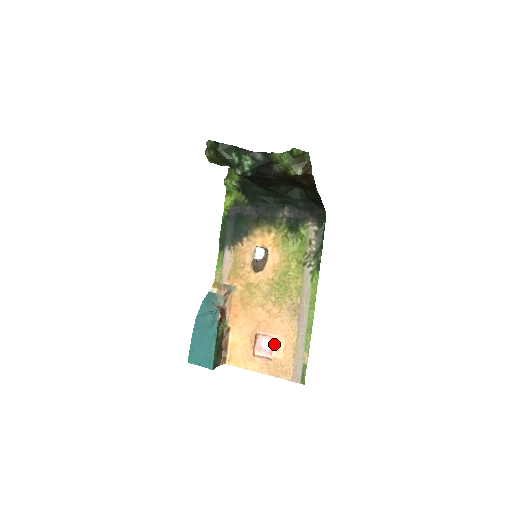
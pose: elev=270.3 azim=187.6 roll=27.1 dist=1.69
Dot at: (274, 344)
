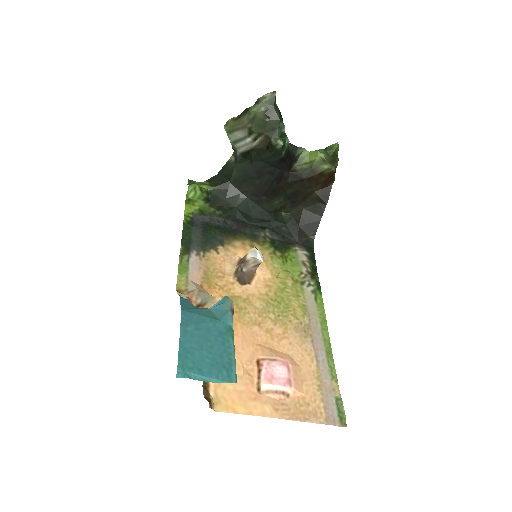
Dot at: (290, 371)
